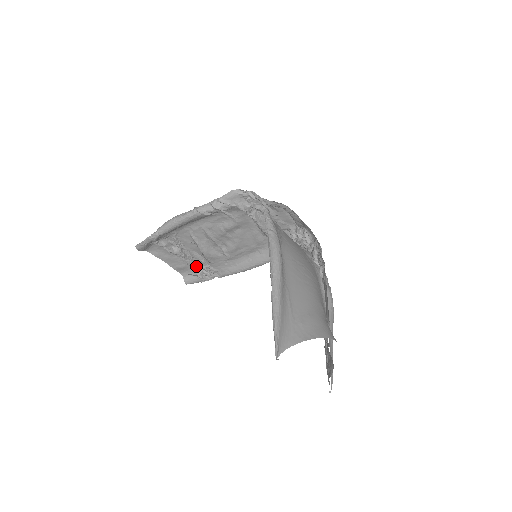
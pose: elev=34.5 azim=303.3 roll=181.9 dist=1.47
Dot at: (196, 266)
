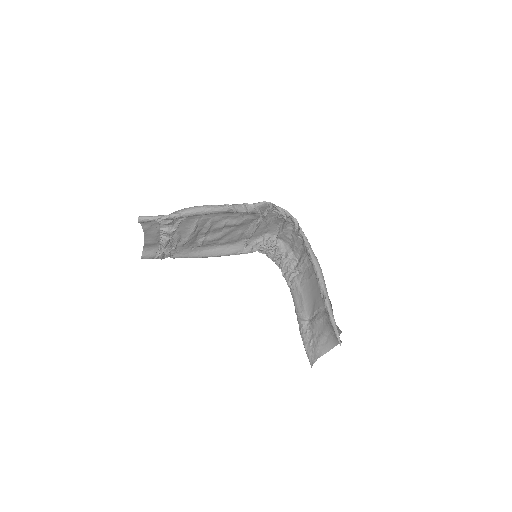
Dot at: occluded
